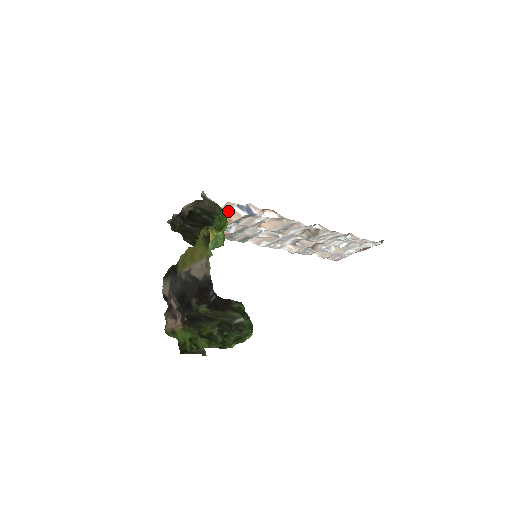
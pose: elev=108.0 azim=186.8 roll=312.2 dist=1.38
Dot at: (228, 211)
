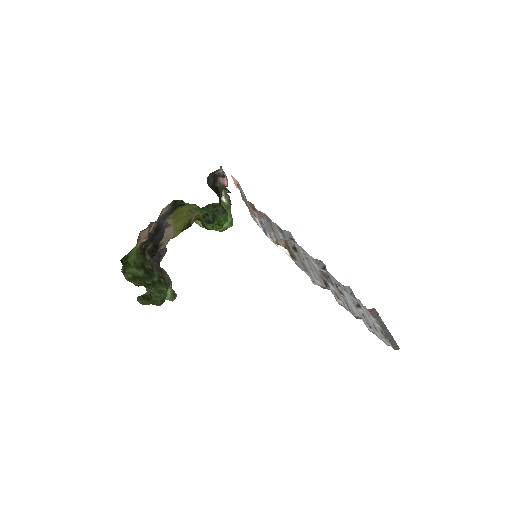
Dot at: (252, 214)
